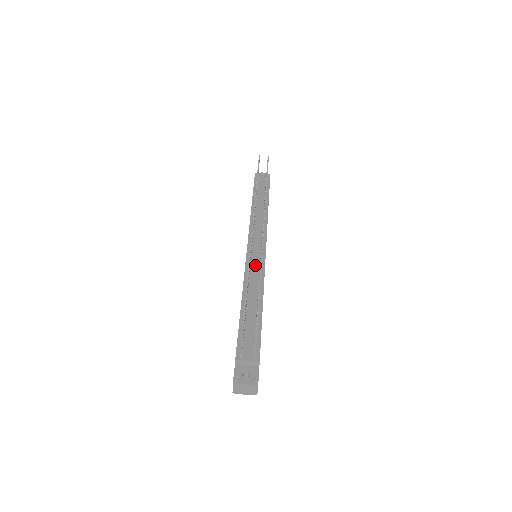
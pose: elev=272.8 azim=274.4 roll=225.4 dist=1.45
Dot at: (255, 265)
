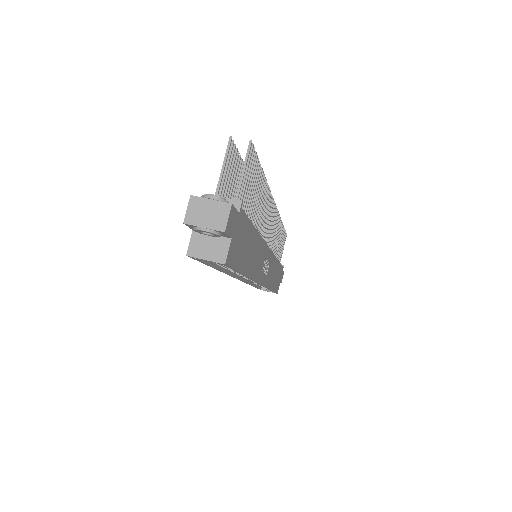
Dot at: occluded
